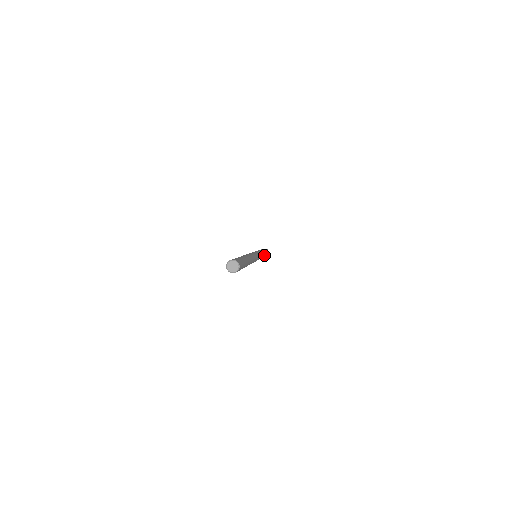
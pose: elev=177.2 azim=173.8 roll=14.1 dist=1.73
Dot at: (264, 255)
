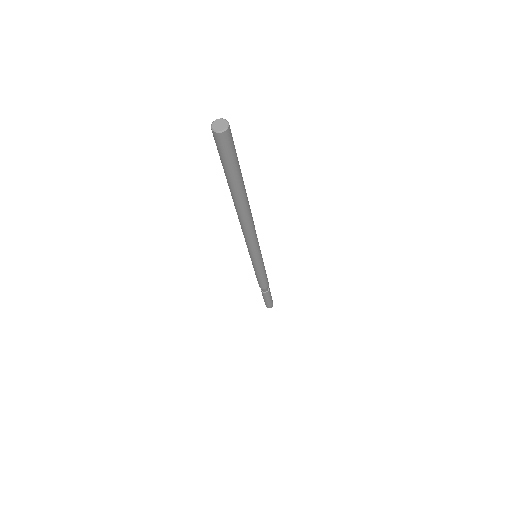
Dot at: (267, 282)
